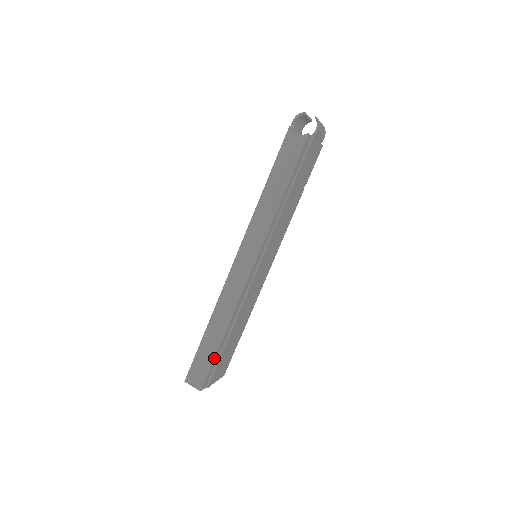
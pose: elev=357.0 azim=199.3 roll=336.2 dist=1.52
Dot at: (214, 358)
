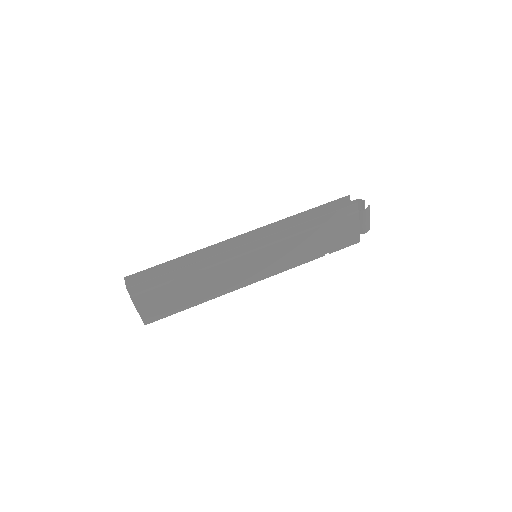
Dot at: (162, 275)
